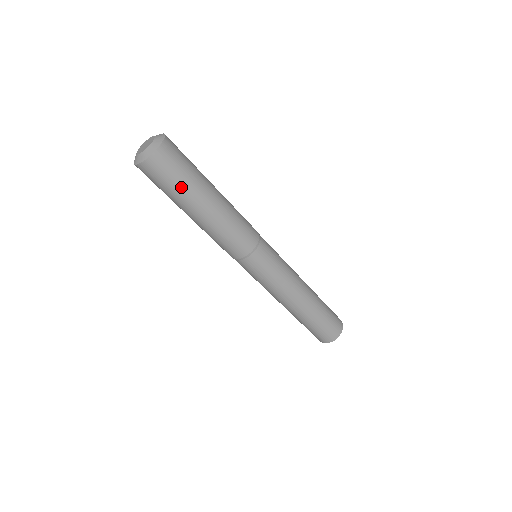
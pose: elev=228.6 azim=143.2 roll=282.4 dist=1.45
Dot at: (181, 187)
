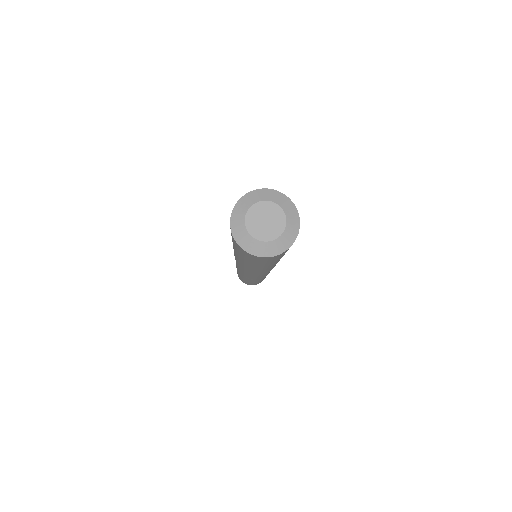
Dot at: occluded
